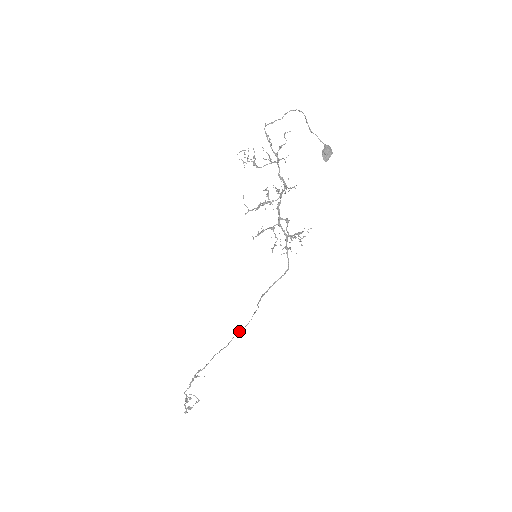
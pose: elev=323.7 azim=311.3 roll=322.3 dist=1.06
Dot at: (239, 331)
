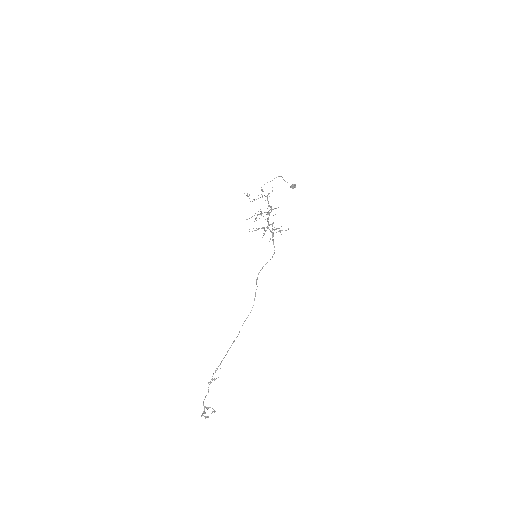
Dot at: occluded
